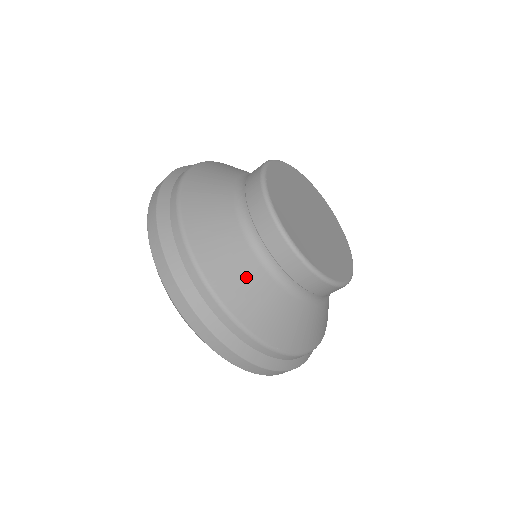
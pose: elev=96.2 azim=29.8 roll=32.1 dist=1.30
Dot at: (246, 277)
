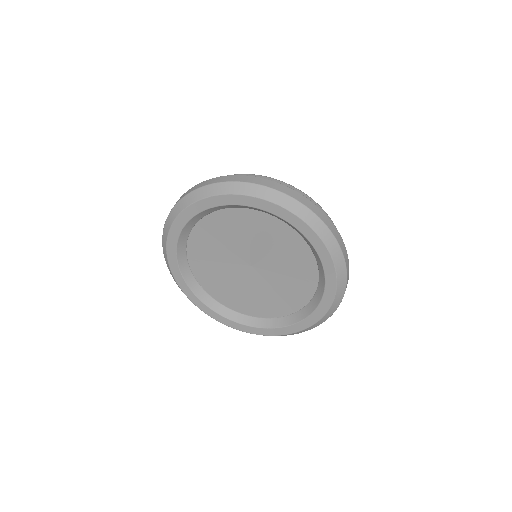
Dot at: occluded
